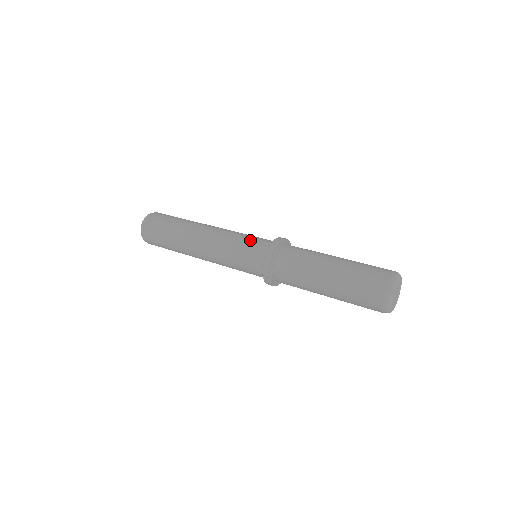
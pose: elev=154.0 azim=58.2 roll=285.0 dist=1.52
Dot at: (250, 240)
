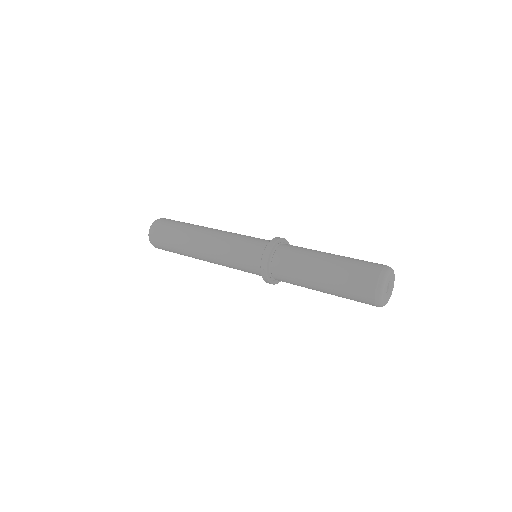
Dot at: (252, 239)
